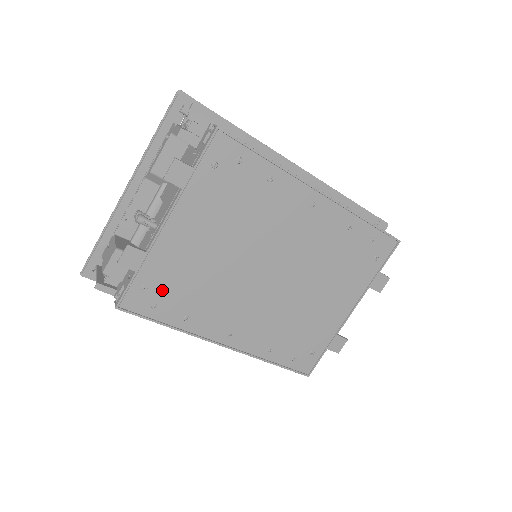
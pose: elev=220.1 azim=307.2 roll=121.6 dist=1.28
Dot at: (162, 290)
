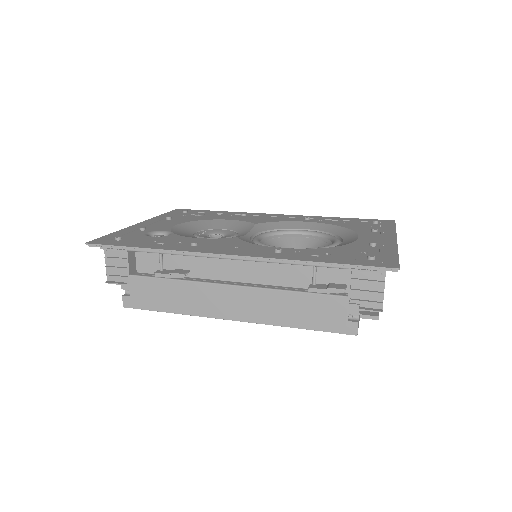
Dot at: occluded
